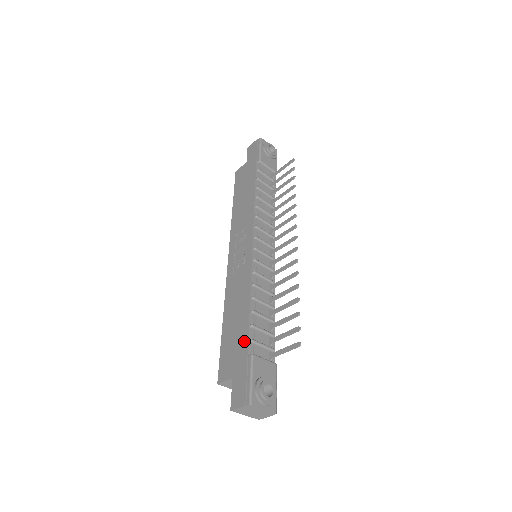
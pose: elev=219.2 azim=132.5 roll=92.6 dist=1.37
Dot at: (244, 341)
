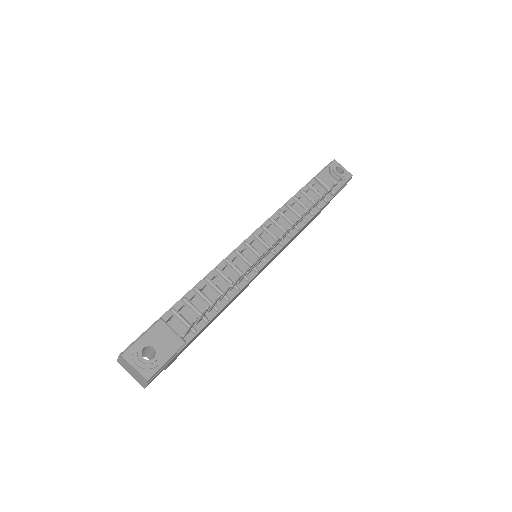
Dot at: (169, 309)
